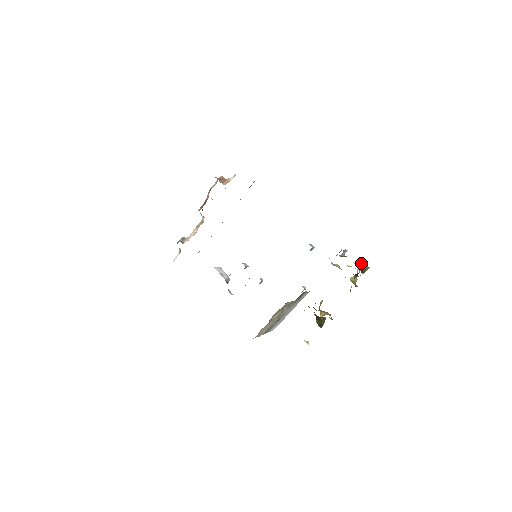
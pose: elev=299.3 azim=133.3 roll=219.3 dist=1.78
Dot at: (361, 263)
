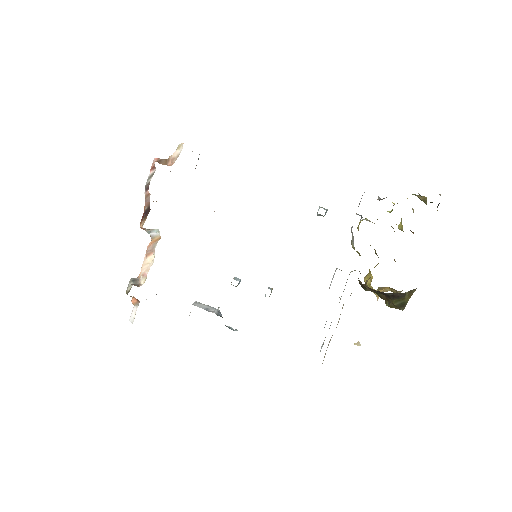
Dot at: (415, 195)
